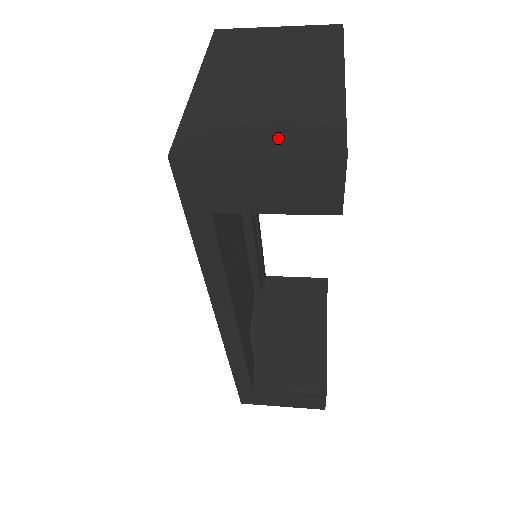
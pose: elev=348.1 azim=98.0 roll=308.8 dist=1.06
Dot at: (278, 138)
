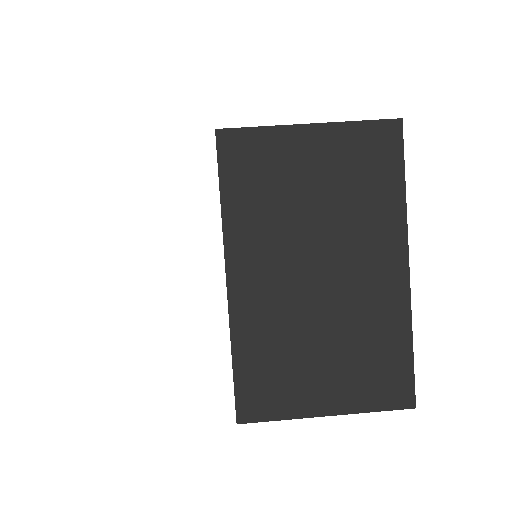
Dot at: (346, 386)
